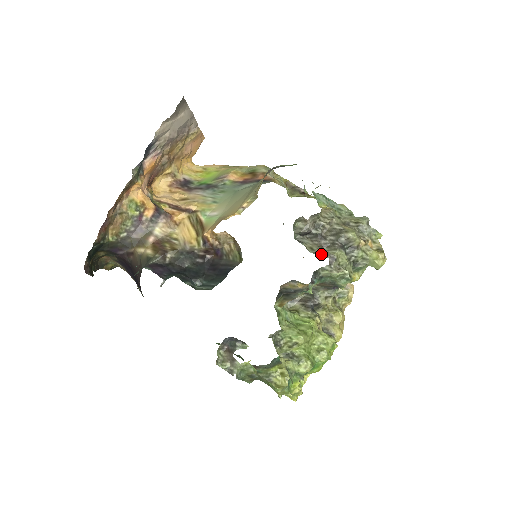
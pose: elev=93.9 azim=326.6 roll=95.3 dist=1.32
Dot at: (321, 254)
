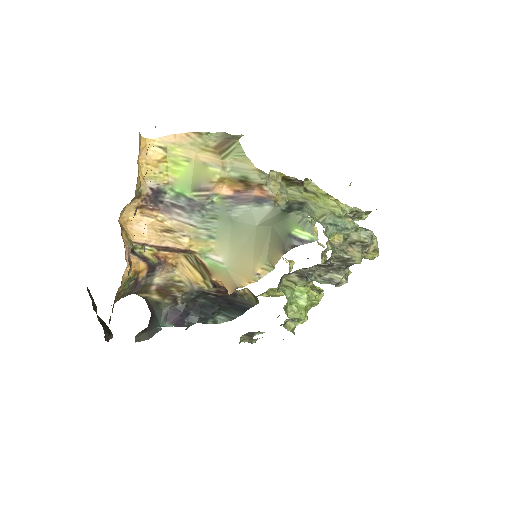
Dot at: (329, 282)
